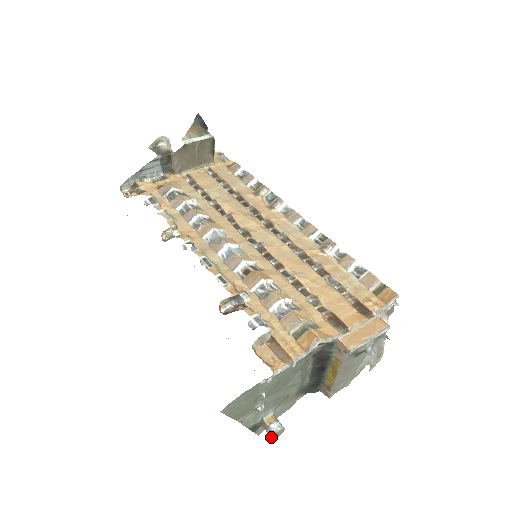
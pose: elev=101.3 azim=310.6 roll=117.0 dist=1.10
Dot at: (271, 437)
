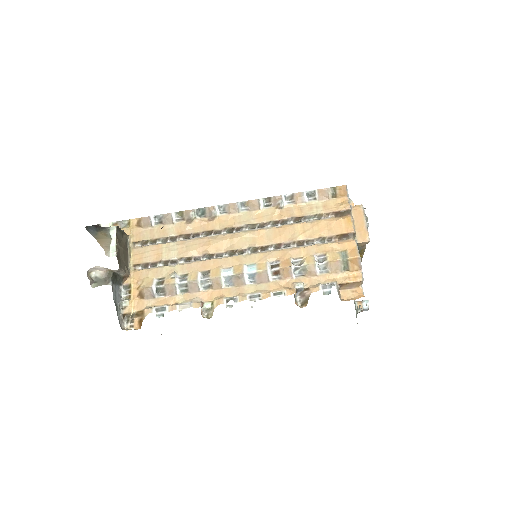
Dot at: occluded
